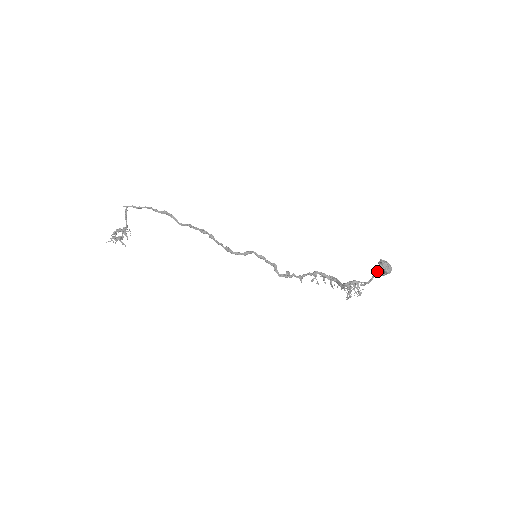
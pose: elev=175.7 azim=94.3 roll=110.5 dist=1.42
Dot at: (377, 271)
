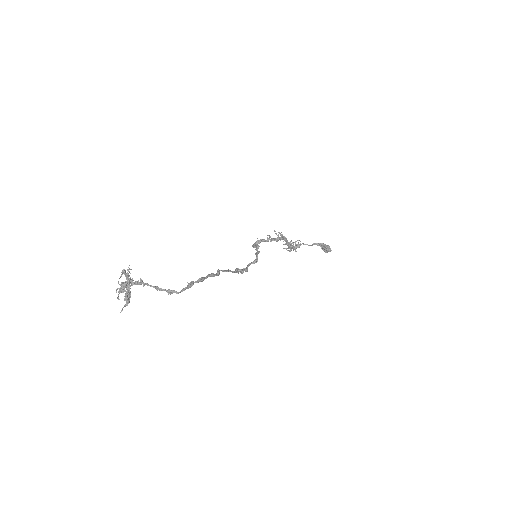
Dot at: occluded
